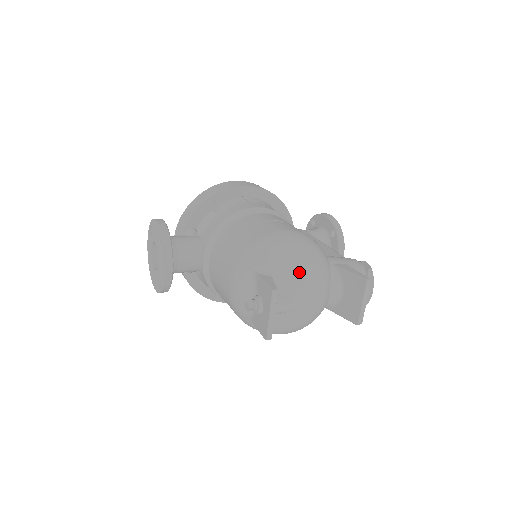
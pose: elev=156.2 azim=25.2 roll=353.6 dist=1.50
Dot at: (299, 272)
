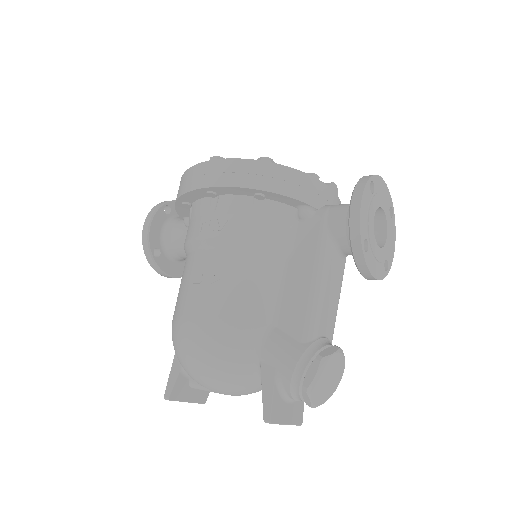
Dot at: (199, 379)
